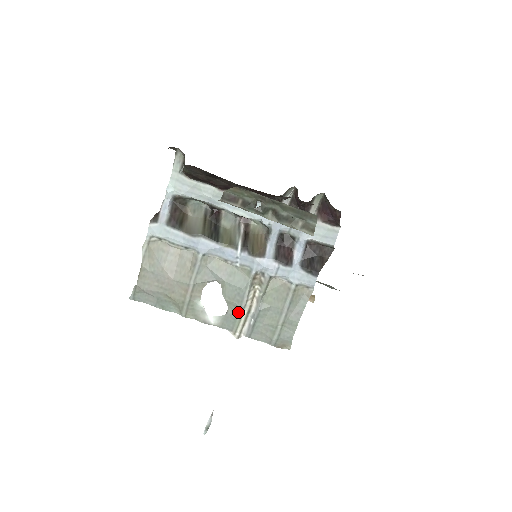
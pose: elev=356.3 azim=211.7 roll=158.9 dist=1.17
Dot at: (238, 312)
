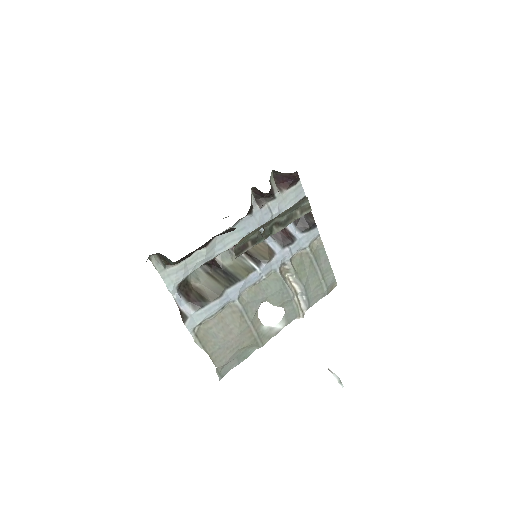
Dot at: (292, 303)
